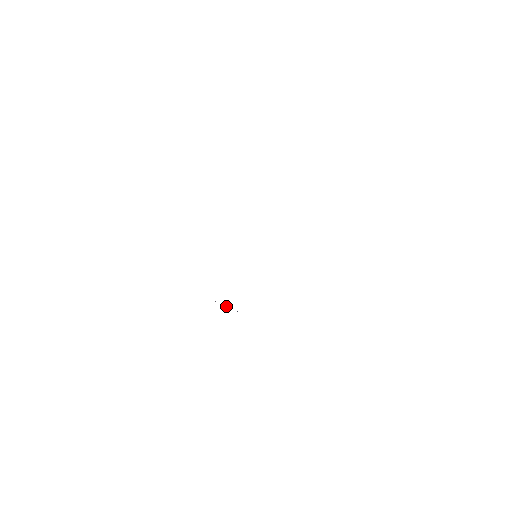
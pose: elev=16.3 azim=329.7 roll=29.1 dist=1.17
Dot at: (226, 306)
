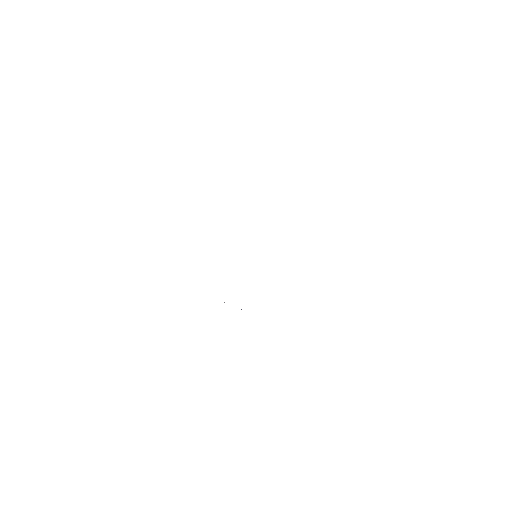
Dot at: occluded
